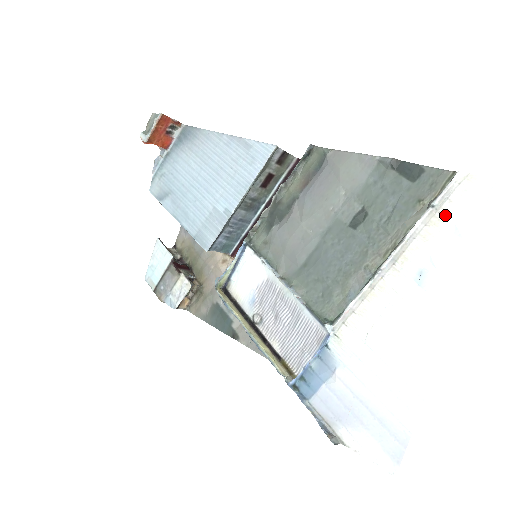
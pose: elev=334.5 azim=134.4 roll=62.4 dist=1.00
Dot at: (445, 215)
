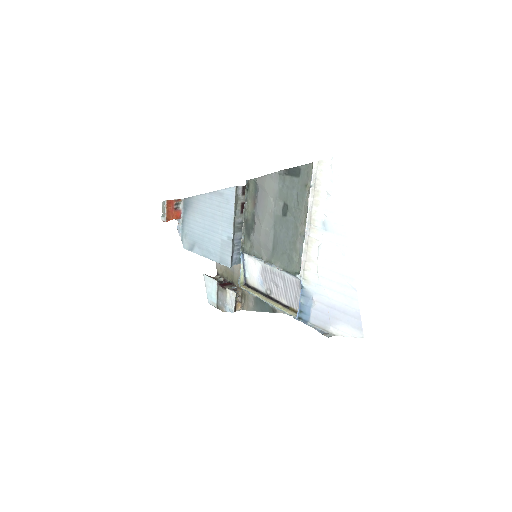
Dot at: (319, 188)
